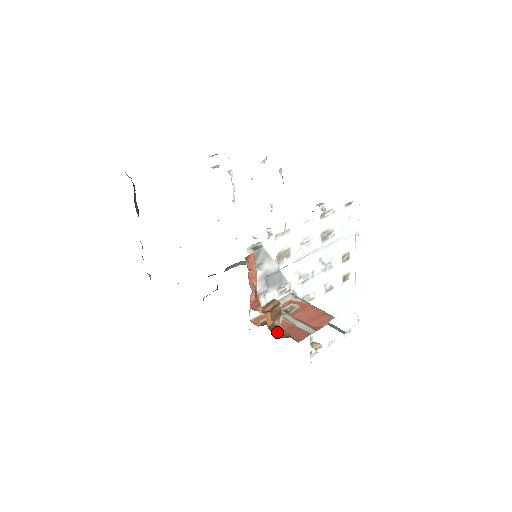
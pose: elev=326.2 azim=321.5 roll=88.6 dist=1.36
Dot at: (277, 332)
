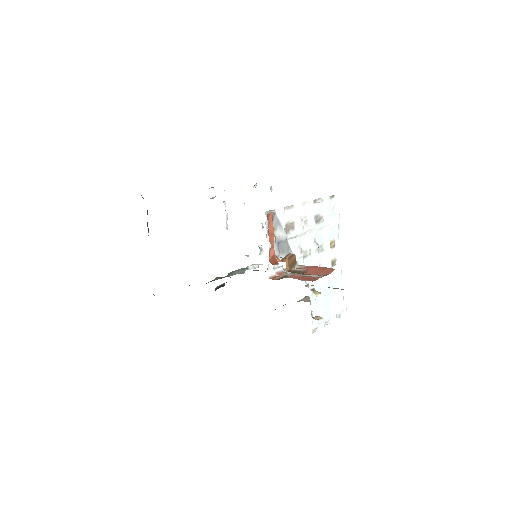
Dot at: (296, 272)
